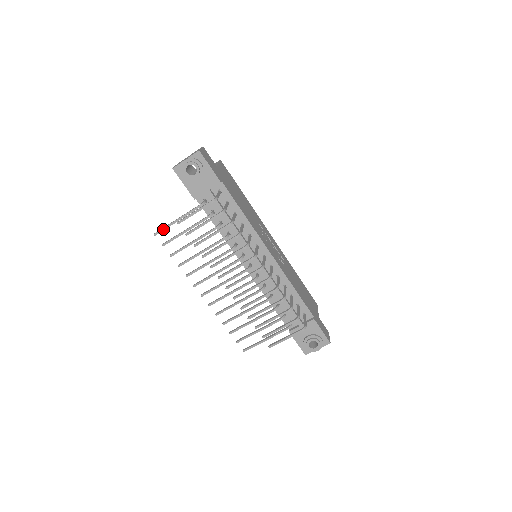
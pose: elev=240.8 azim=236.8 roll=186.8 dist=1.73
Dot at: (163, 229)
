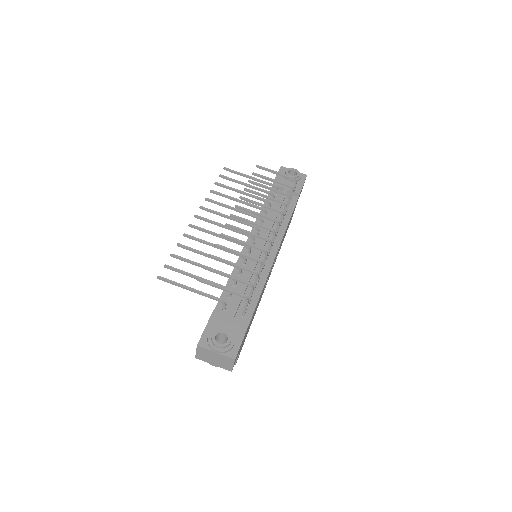
Dot at: (234, 171)
